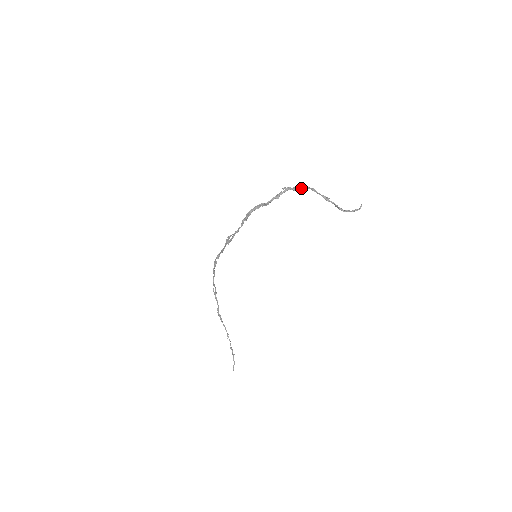
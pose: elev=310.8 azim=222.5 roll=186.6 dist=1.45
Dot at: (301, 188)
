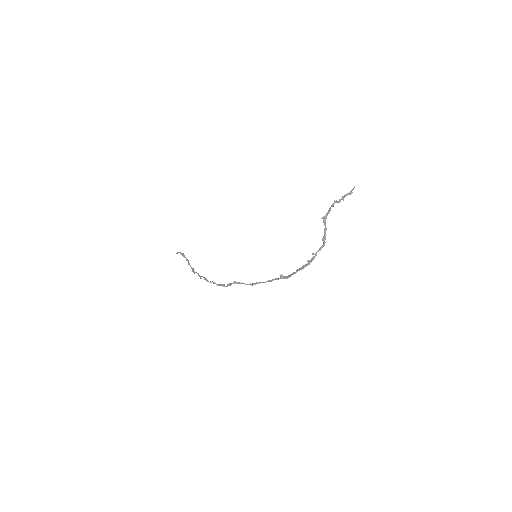
Dot at: (326, 230)
